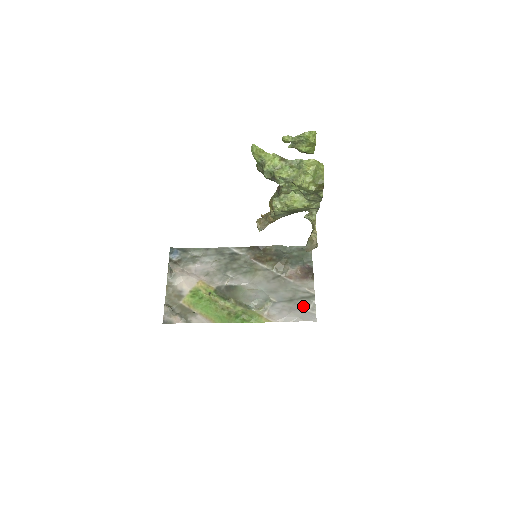
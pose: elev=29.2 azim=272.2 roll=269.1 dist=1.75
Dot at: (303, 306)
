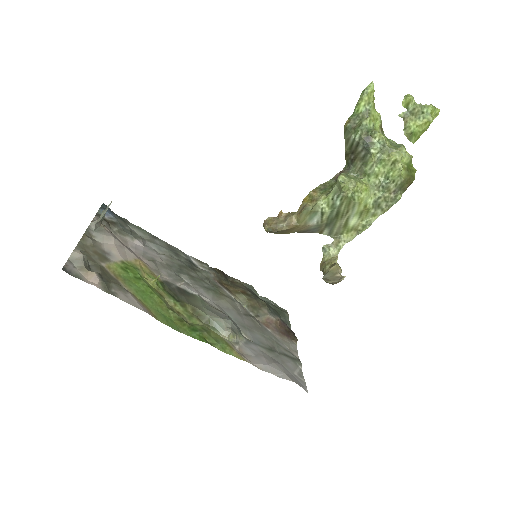
Dot at: (288, 364)
